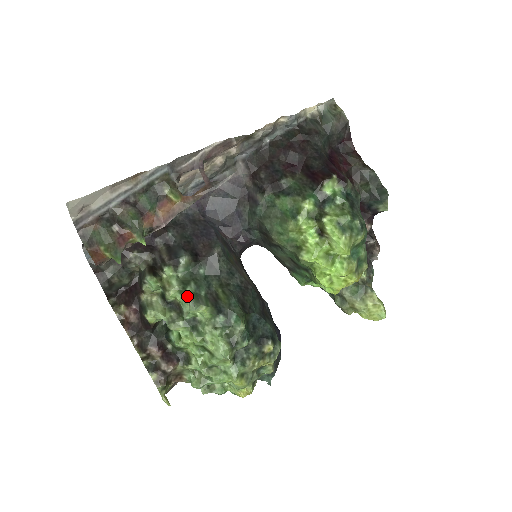
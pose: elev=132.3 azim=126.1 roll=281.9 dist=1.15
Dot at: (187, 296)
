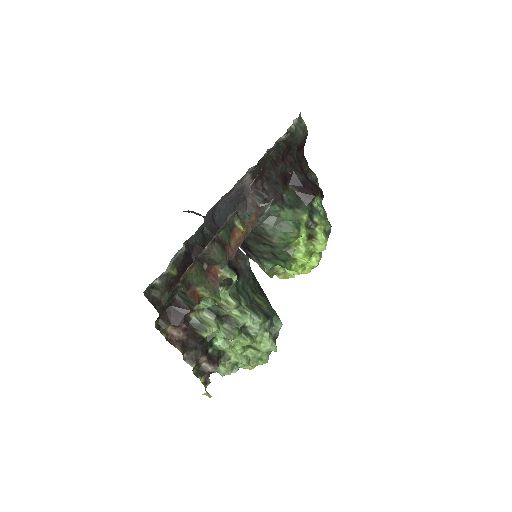
Dot at: (248, 311)
